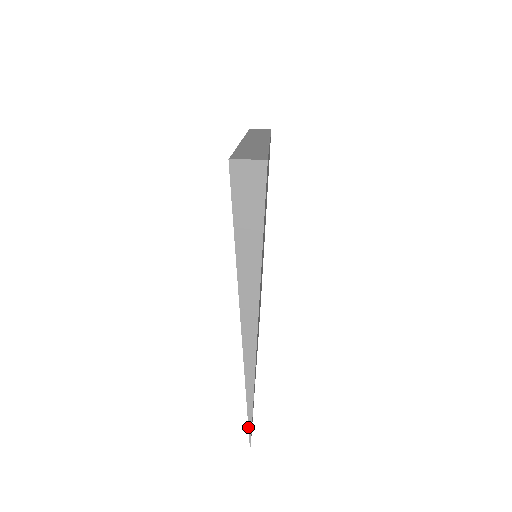
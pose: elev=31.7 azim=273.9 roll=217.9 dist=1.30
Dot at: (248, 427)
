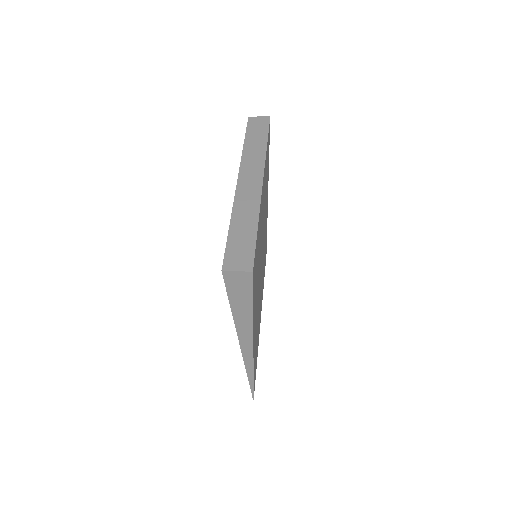
Dot at: (251, 392)
